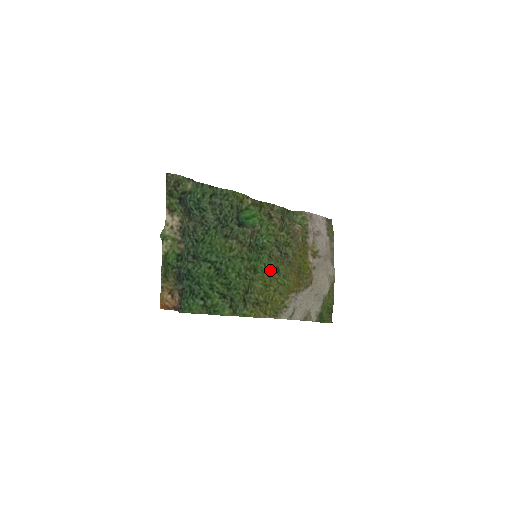
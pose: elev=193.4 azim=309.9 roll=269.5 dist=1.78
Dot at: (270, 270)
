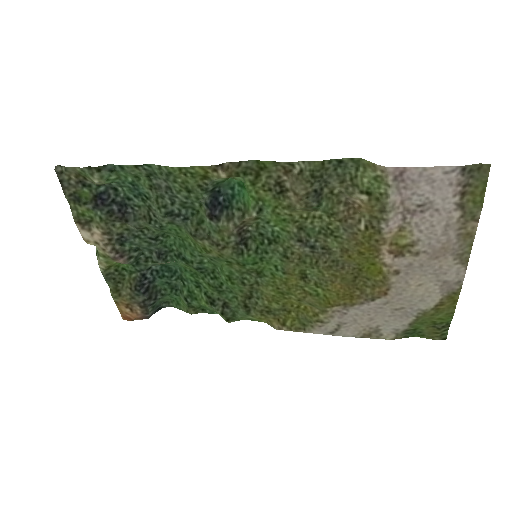
Dot at: (286, 275)
